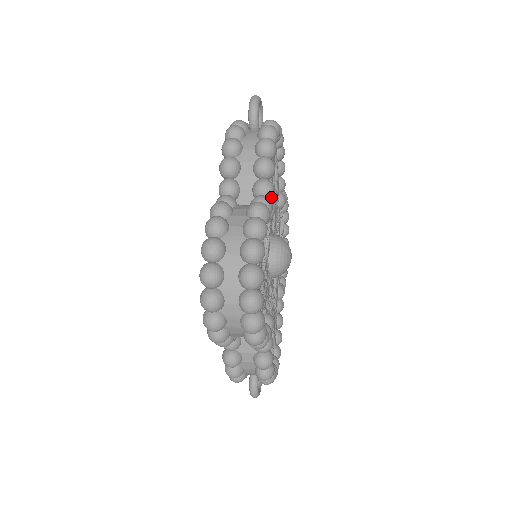
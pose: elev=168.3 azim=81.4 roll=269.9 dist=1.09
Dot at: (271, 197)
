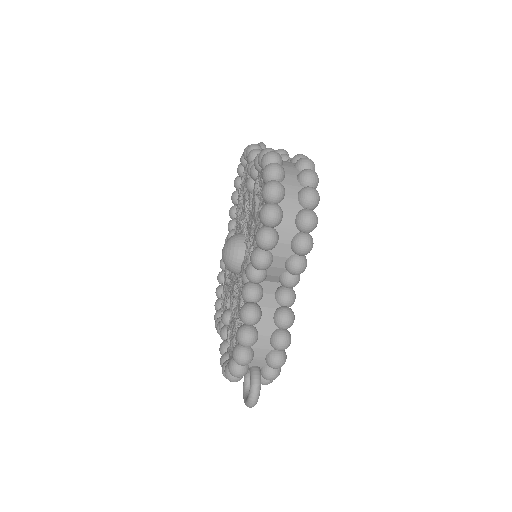
Dot at: occluded
